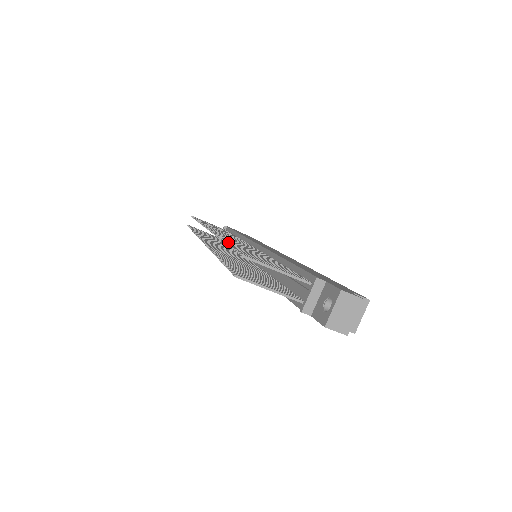
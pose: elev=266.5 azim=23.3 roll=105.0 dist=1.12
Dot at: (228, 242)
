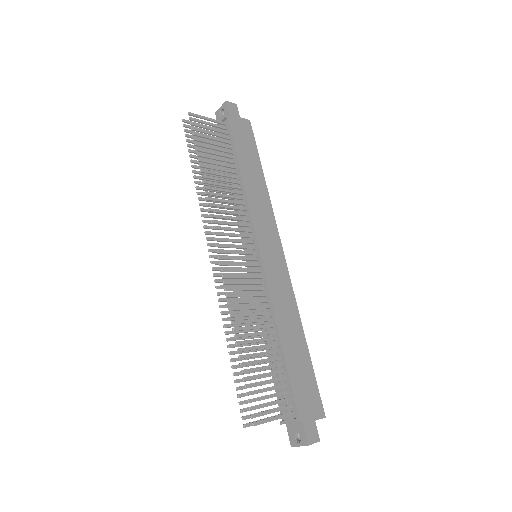
Dot at: occluded
